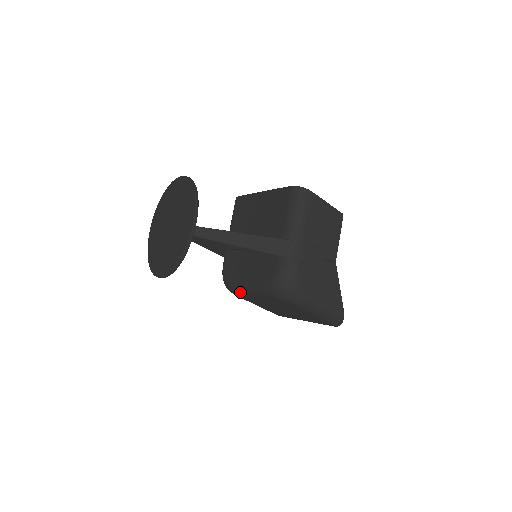
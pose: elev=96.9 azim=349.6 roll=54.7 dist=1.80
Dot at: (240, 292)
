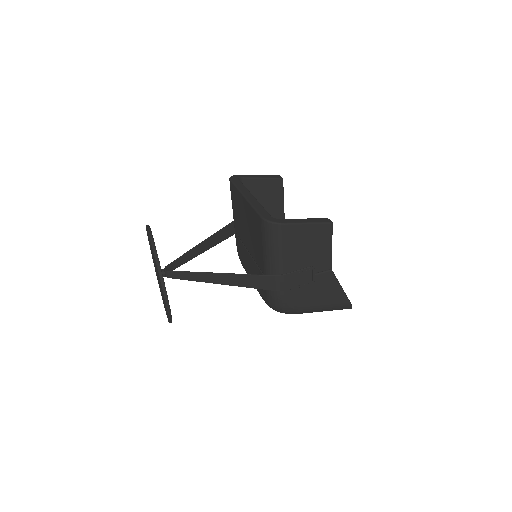
Dot at: occluded
